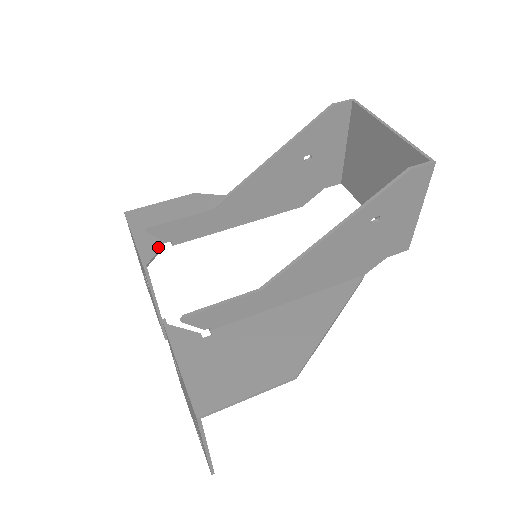
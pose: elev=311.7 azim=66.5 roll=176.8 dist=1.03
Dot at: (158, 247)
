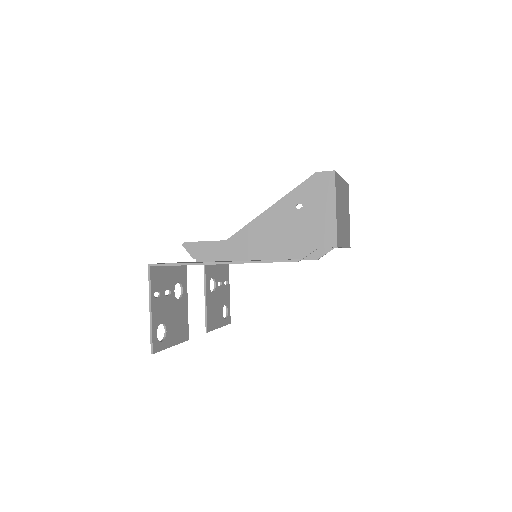
Dot at: occluded
